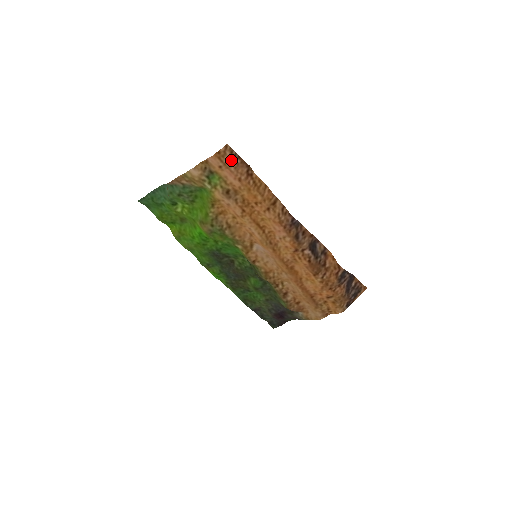
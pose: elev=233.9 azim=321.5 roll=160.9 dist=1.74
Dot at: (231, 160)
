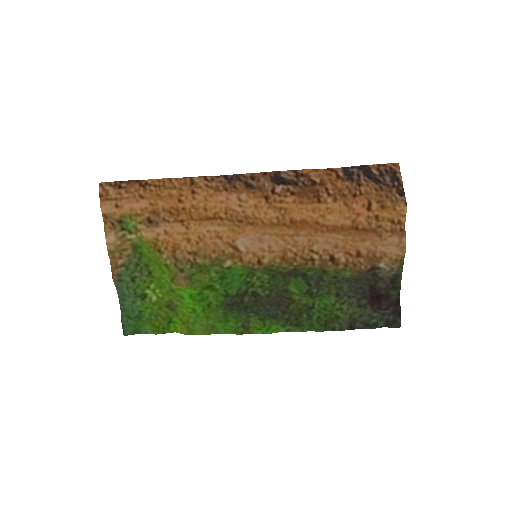
Dot at: (116, 190)
